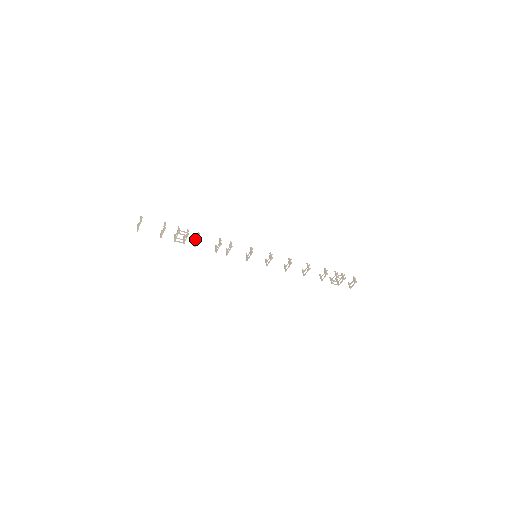
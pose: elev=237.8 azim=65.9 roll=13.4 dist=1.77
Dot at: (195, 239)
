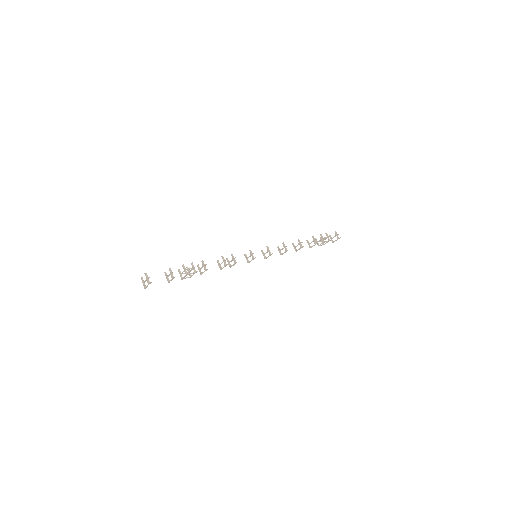
Dot at: (198, 265)
